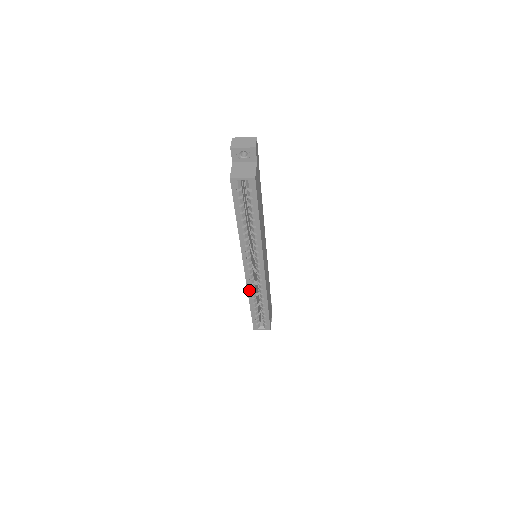
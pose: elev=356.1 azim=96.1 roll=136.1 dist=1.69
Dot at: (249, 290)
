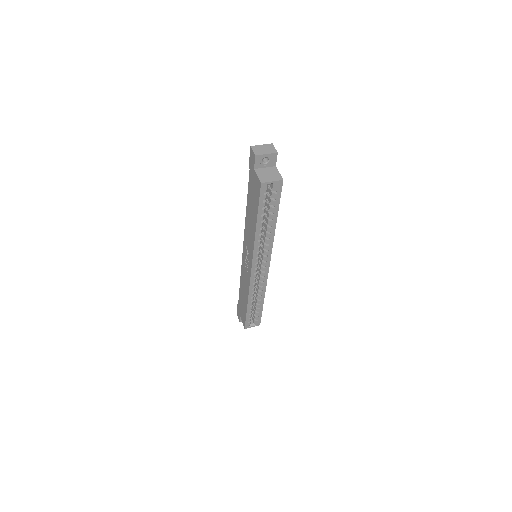
Dot at: (250, 290)
